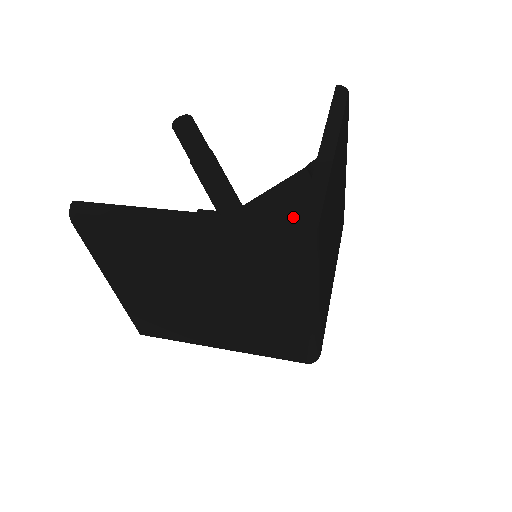
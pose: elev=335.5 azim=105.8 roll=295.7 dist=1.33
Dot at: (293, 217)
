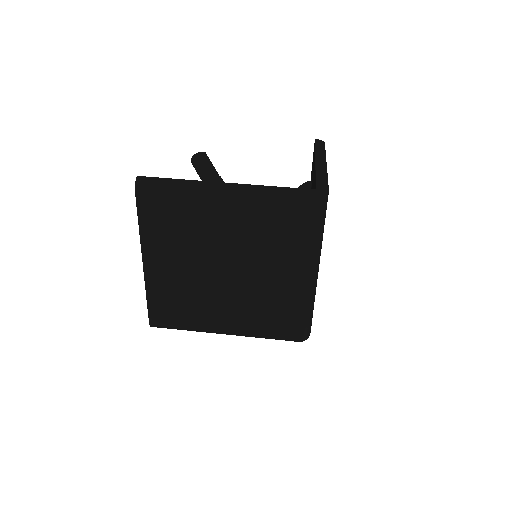
Dot at: occluded
